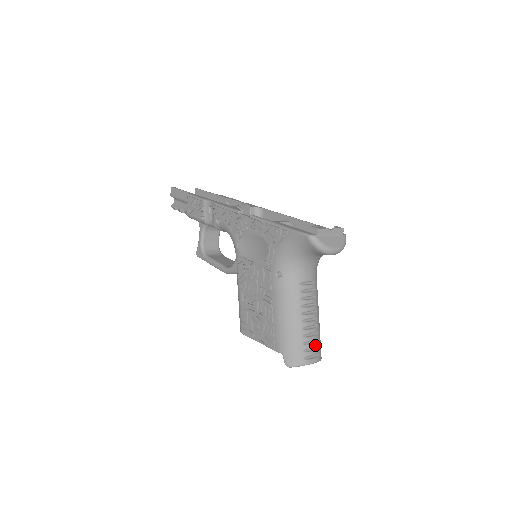
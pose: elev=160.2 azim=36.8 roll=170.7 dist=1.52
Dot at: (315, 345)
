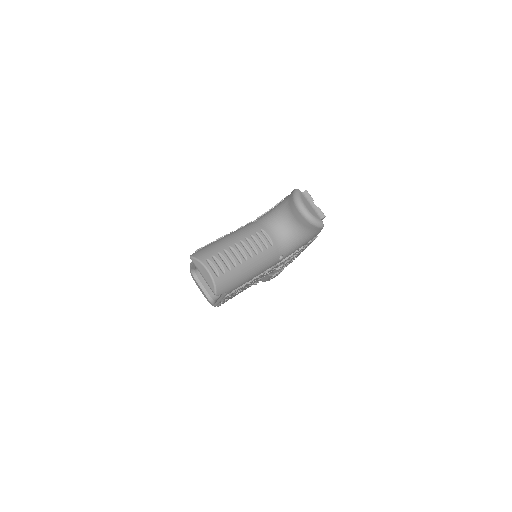
Dot at: (224, 266)
